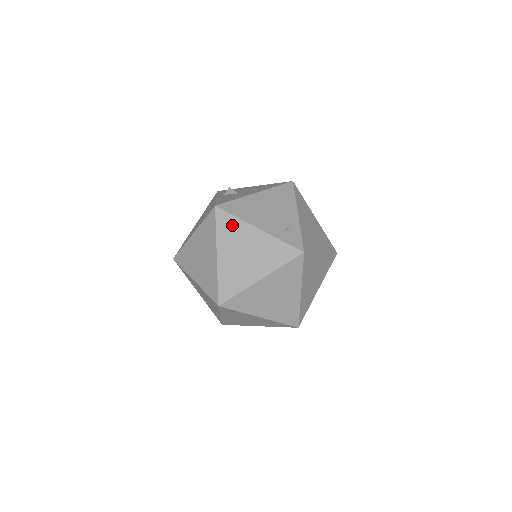
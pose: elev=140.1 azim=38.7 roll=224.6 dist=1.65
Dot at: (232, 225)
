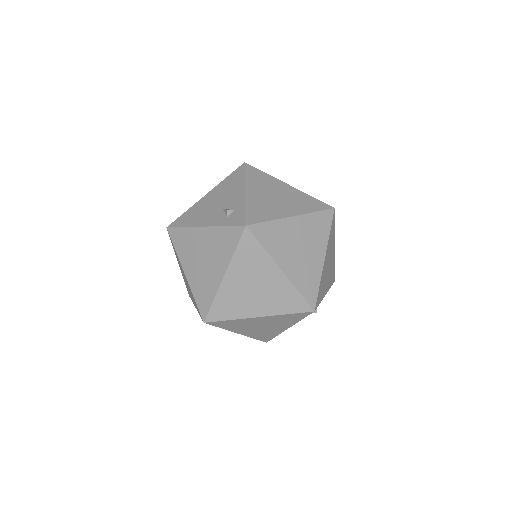
Dot at: (184, 237)
